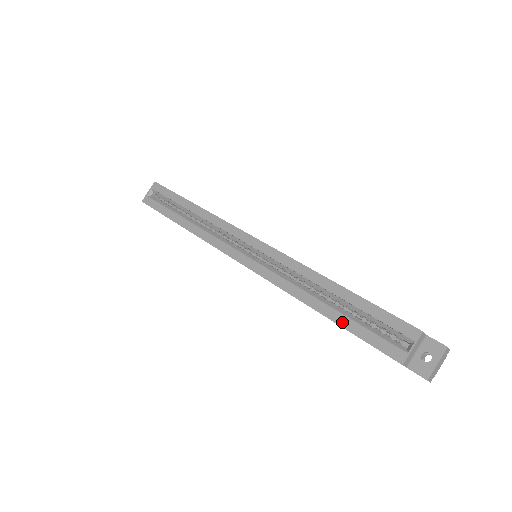
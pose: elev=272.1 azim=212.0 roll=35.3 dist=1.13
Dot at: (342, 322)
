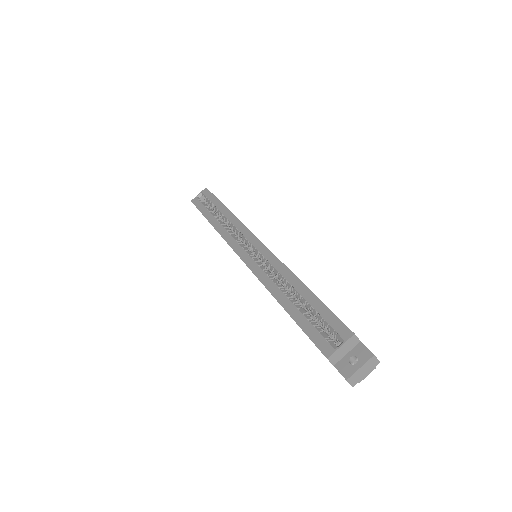
Dot at: (294, 315)
